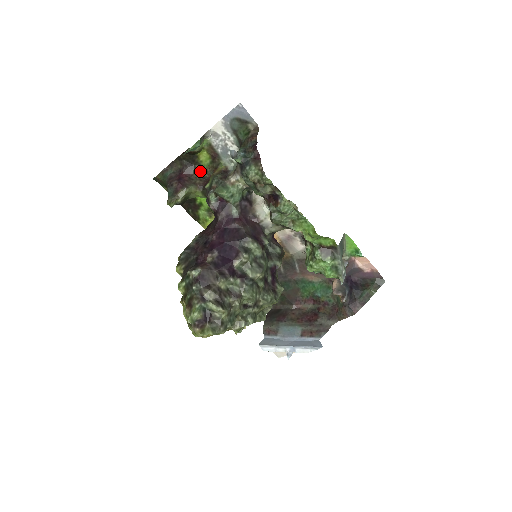
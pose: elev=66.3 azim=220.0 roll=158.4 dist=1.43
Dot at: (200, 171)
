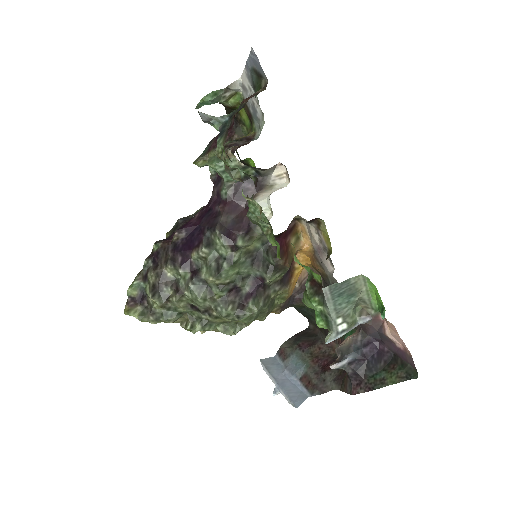
Dot at: (244, 132)
